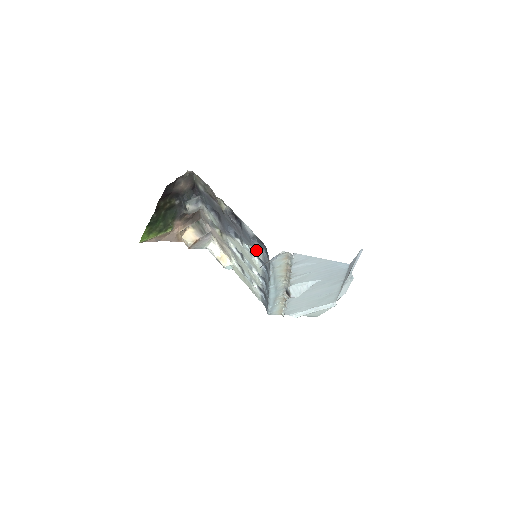
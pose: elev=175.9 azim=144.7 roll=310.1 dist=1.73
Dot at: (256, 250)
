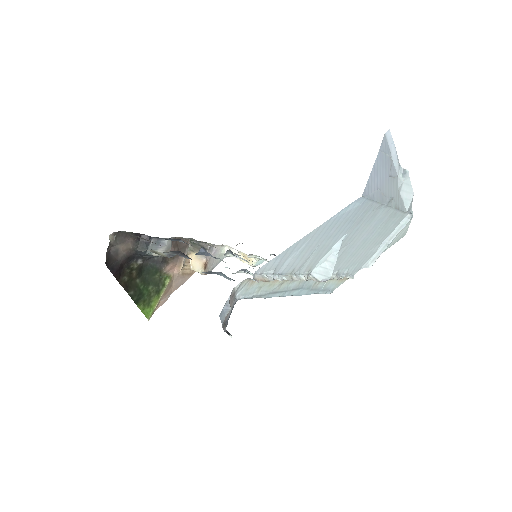
Dot at: occluded
